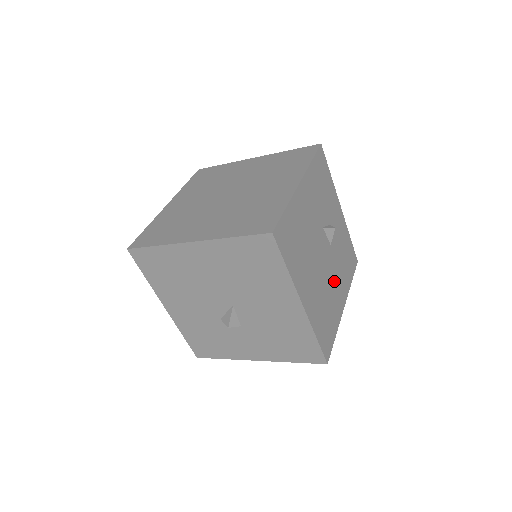
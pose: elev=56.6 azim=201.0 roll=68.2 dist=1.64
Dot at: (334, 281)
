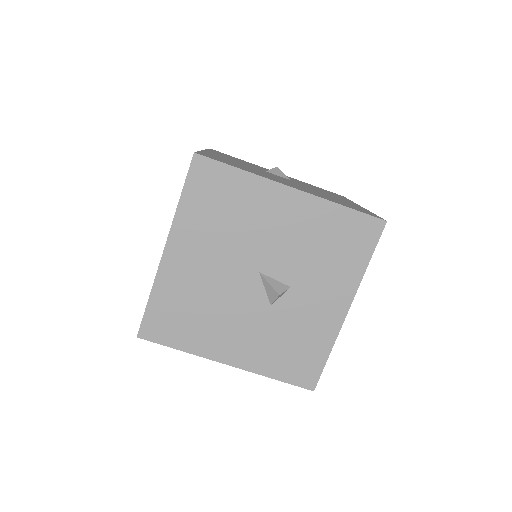
Dot at: occluded
